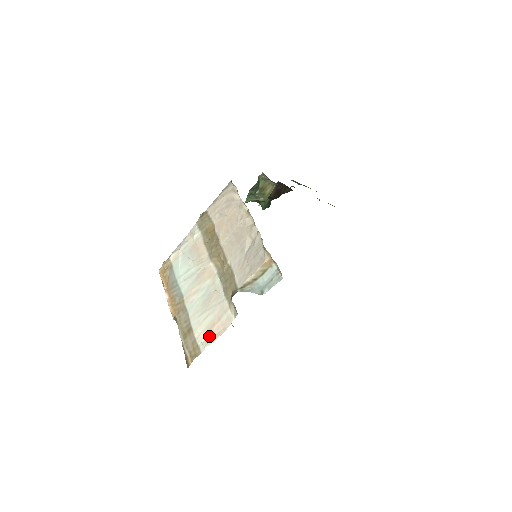
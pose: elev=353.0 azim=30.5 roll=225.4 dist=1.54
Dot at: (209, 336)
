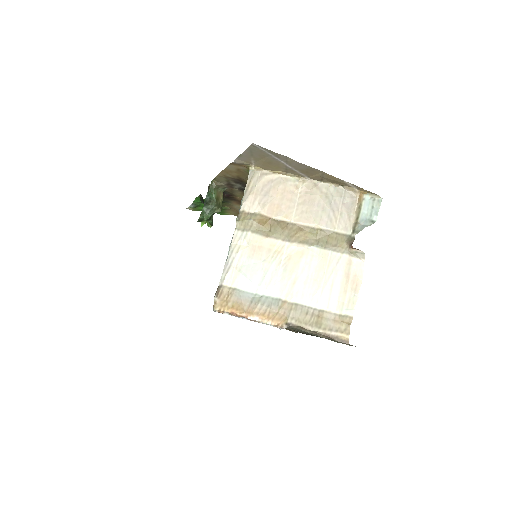
Dot at: (349, 297)
